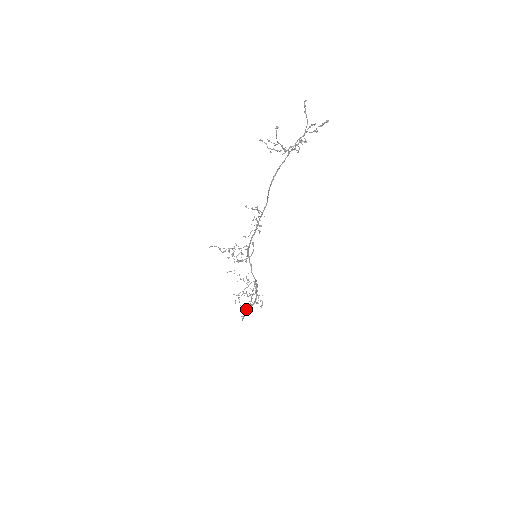
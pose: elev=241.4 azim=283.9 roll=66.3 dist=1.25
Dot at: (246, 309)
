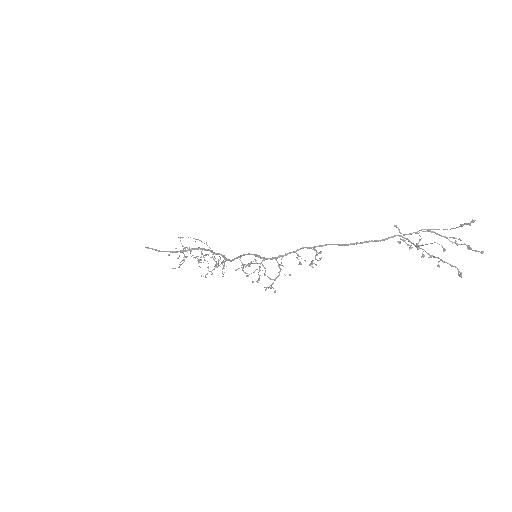
Dot at: (180, 262)
